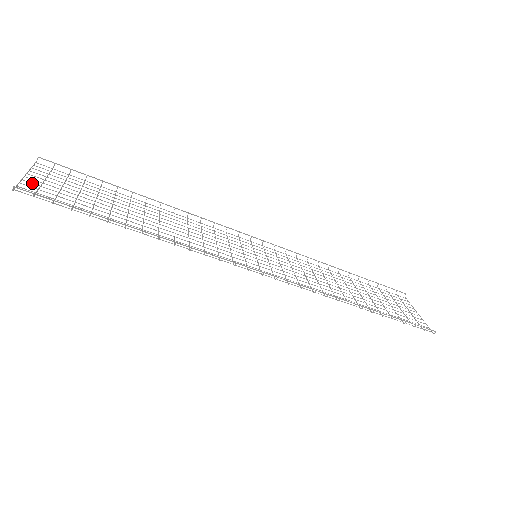
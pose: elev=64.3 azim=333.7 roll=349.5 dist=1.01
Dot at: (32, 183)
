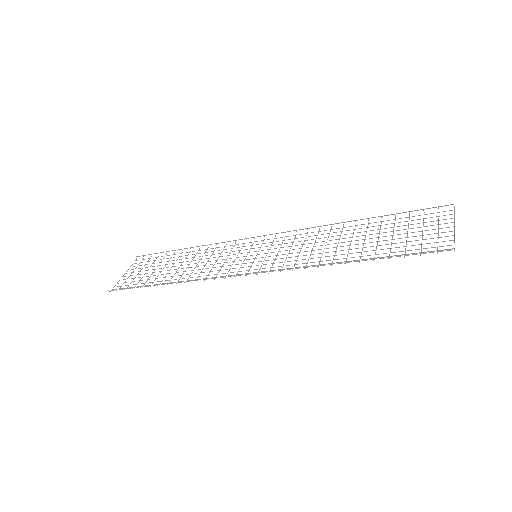
Dot at: occluded
